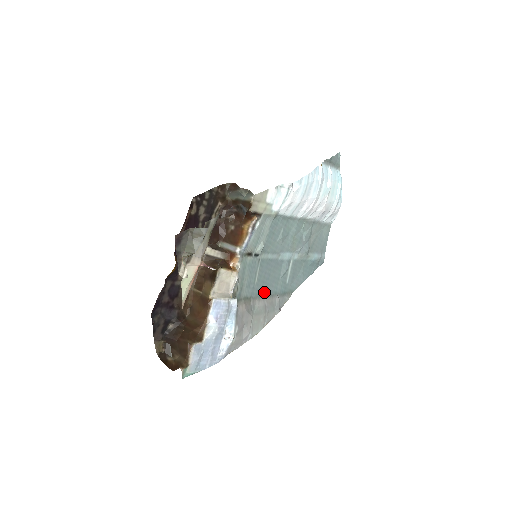
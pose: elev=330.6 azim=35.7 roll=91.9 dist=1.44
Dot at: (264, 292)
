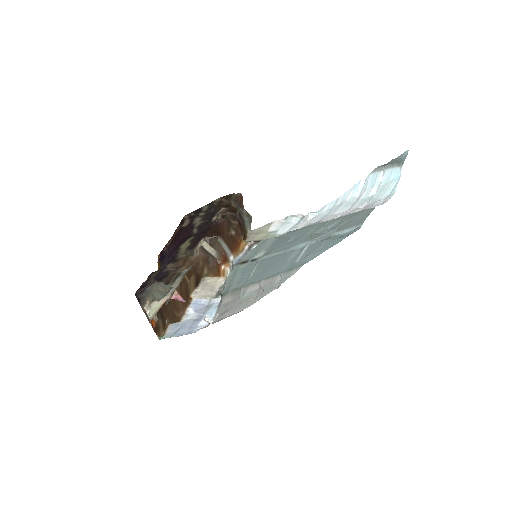
Dot at: (262, 277)
